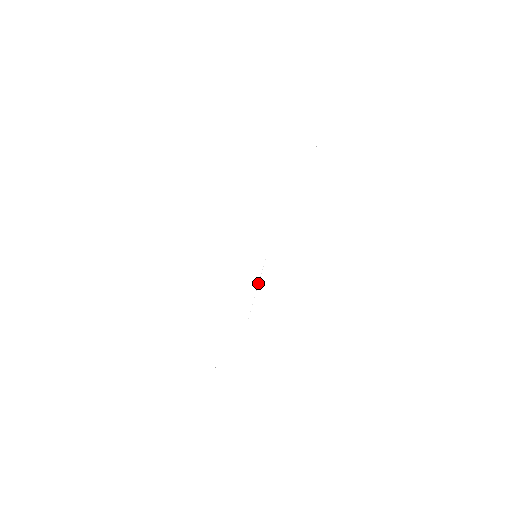
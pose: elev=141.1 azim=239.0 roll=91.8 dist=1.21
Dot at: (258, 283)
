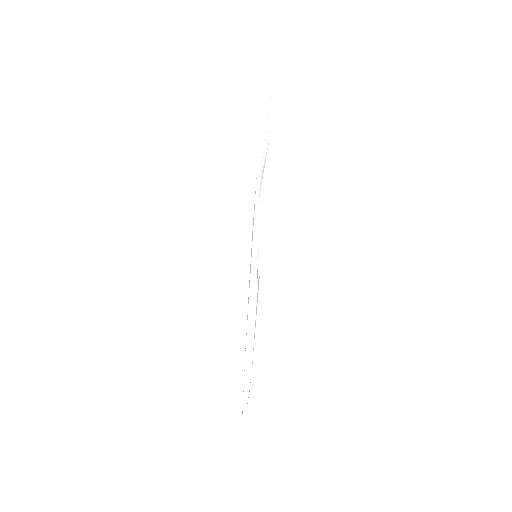
Dot at: occluded
